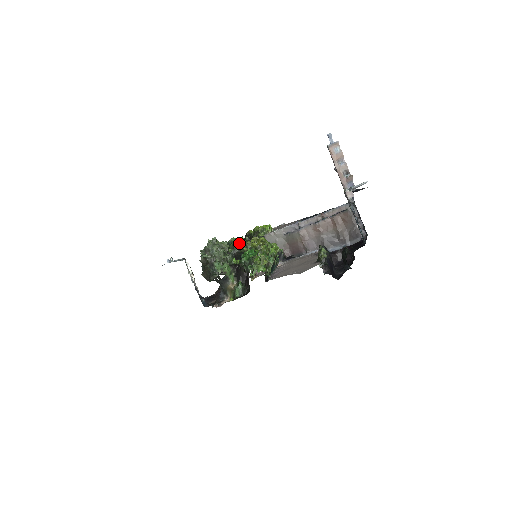
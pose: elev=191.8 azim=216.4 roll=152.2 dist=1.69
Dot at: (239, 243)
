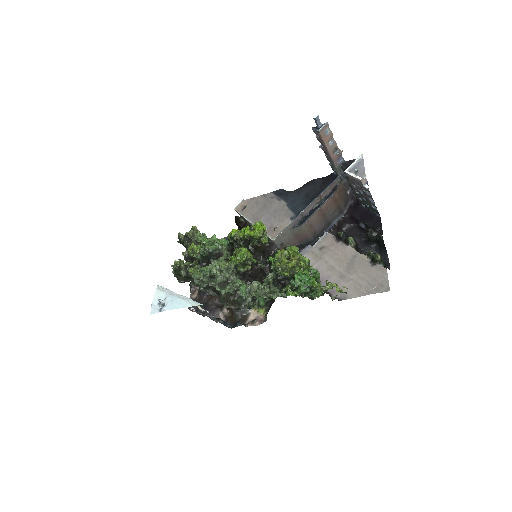
Dot at: (247, 258)
